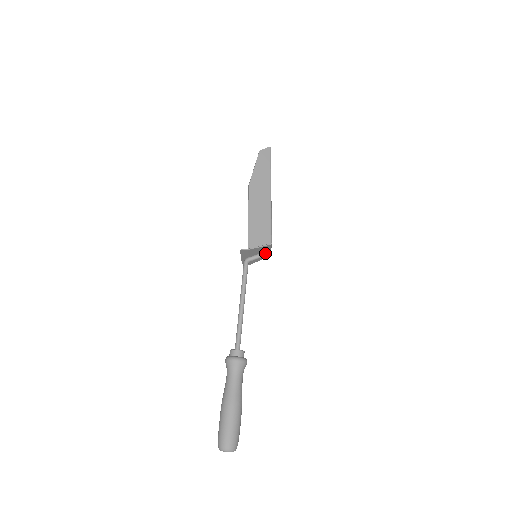
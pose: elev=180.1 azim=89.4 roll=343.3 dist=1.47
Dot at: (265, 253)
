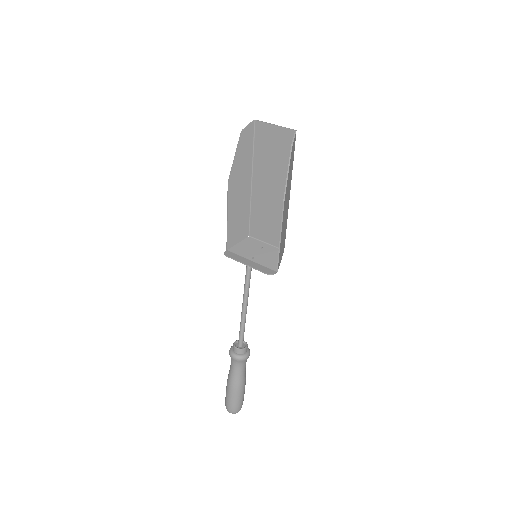
Dot at: (264, 251)
